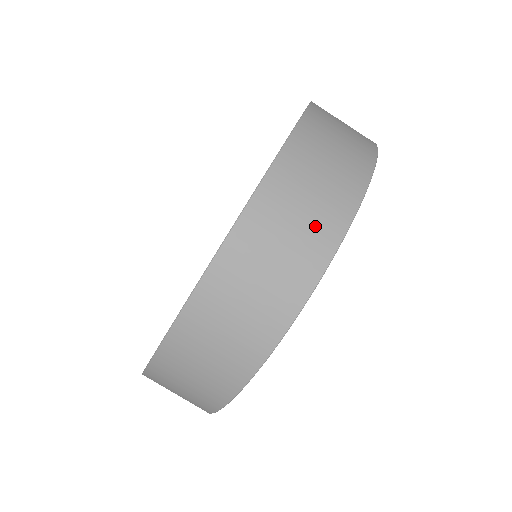
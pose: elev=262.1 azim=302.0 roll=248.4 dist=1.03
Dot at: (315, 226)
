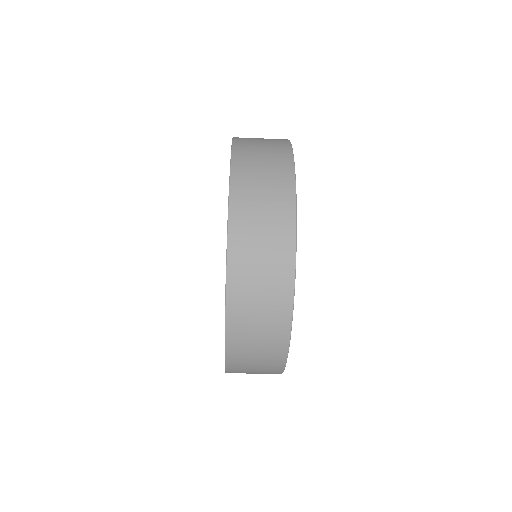
Dot at: (275, 244)
